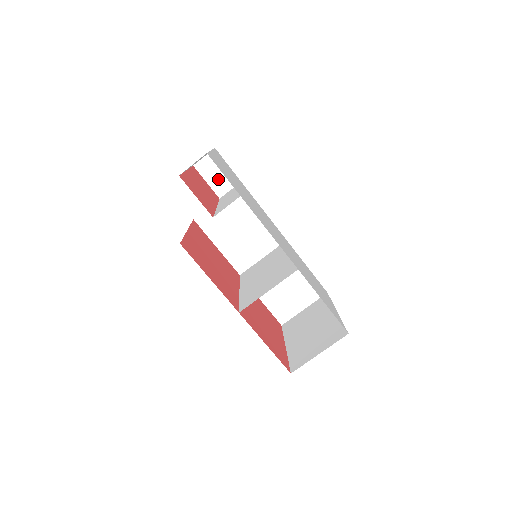
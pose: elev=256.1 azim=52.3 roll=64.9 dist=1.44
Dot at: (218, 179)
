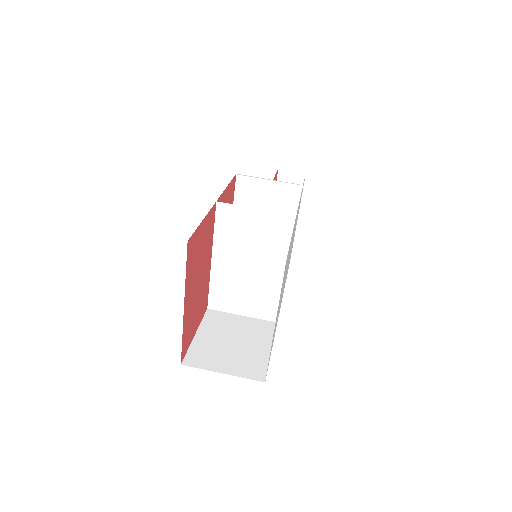
Dot at: occluded
